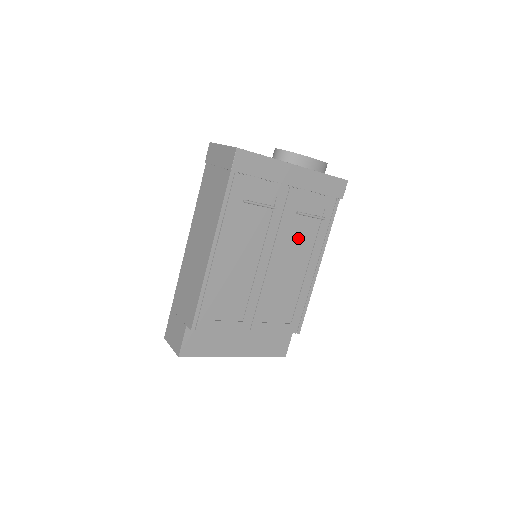
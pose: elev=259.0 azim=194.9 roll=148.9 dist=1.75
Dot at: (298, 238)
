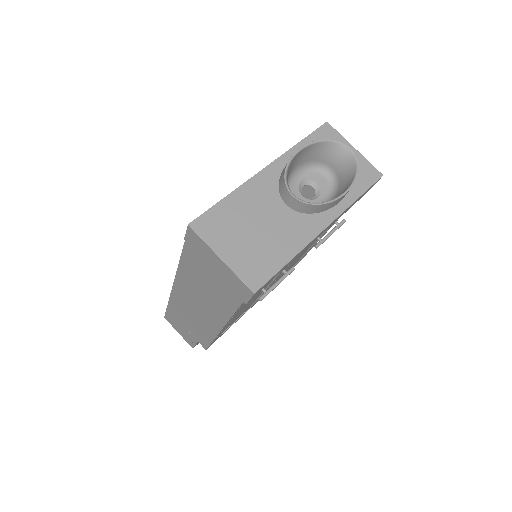
Dot at: occluded
